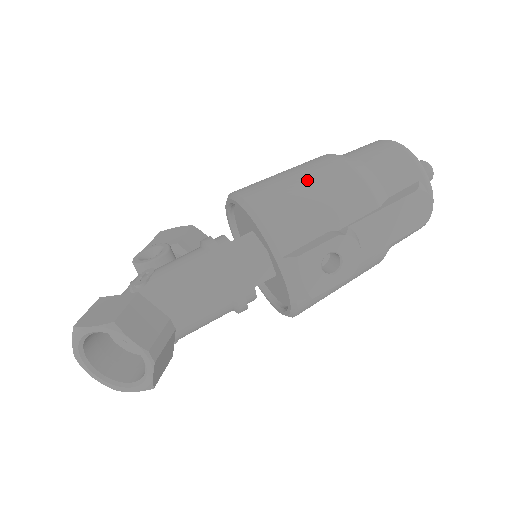
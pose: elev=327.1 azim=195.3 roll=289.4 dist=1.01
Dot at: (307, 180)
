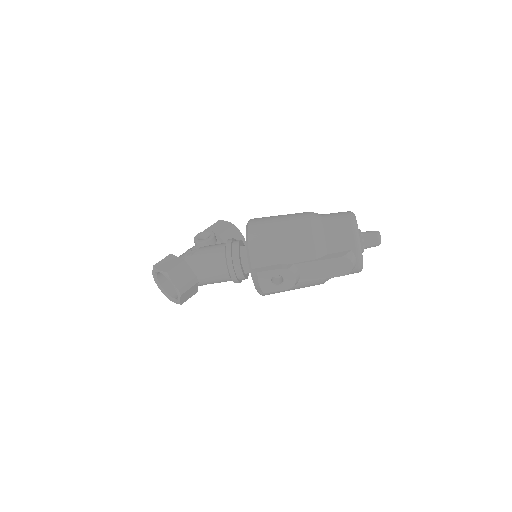
Dot at: (284, 231)
